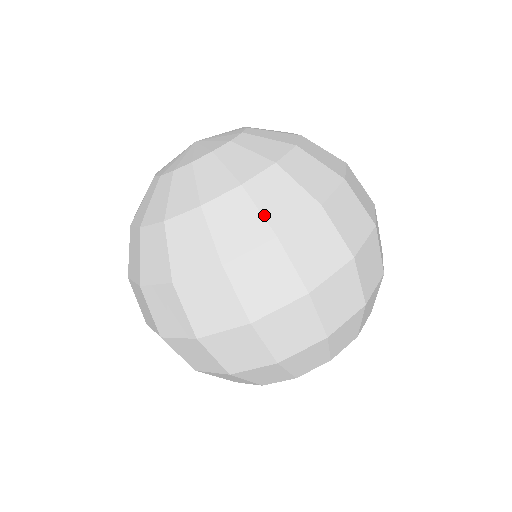
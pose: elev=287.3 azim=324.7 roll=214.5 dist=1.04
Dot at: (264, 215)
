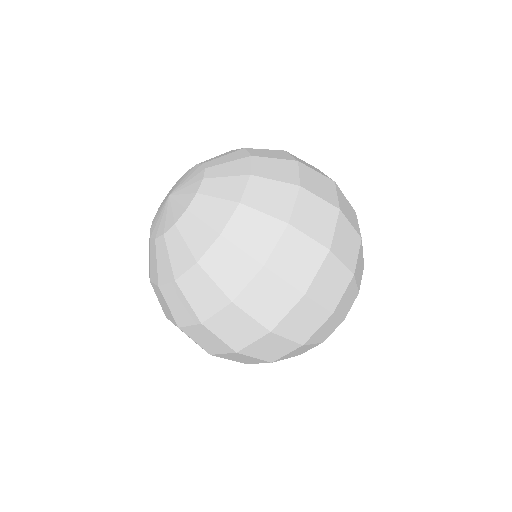
Dot at: (171, 312)
